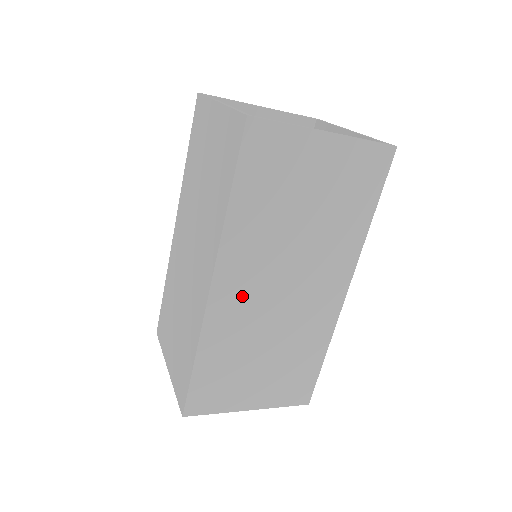
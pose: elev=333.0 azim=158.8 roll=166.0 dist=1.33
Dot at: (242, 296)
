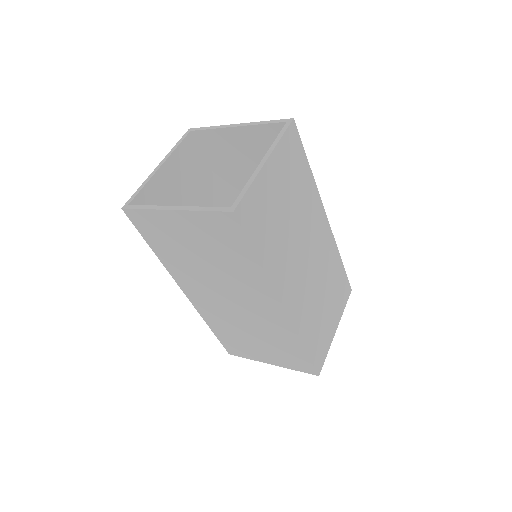
Dot at: (297, 292)
